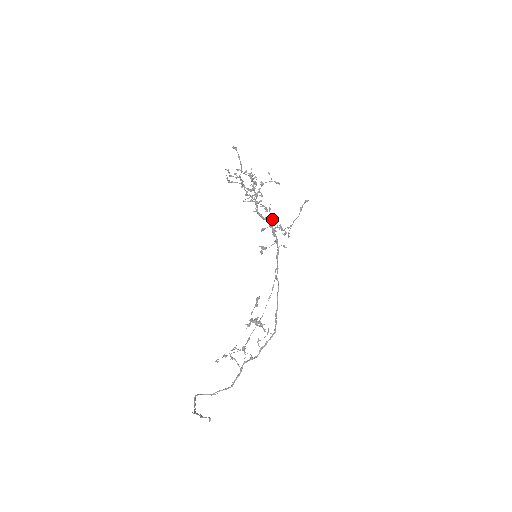
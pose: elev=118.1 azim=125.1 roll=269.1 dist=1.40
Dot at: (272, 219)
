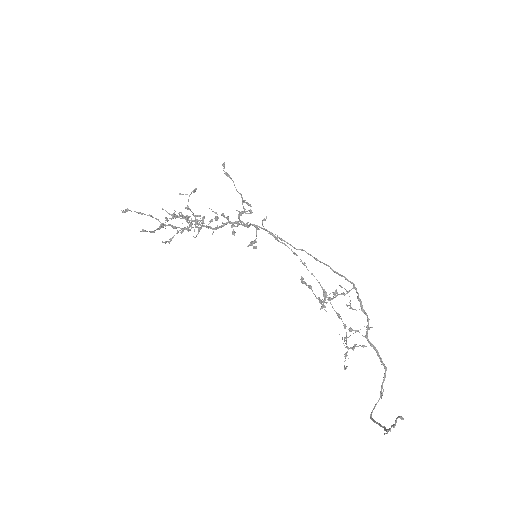
Dot at: (227, 217)
